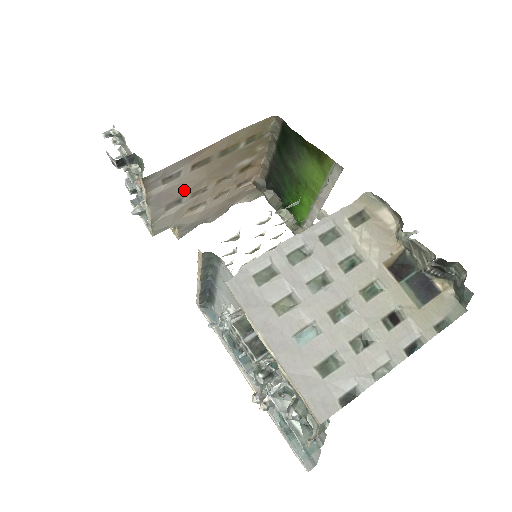
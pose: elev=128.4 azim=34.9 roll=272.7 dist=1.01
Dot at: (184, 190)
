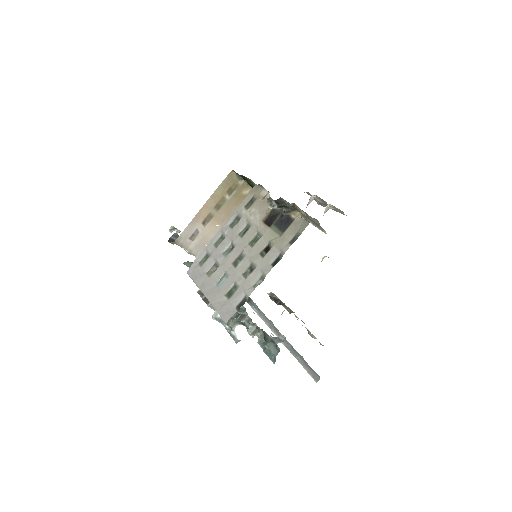
Dot at: occluded
